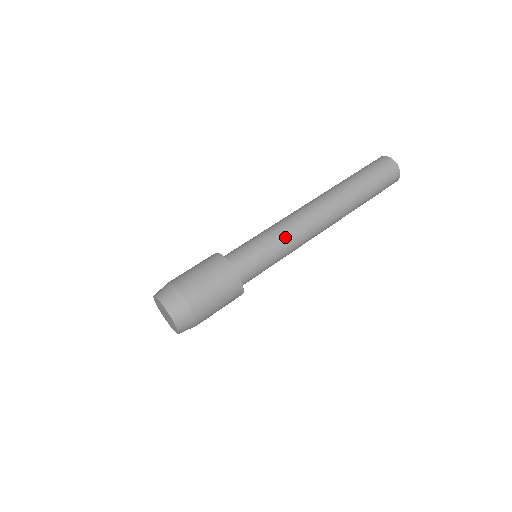
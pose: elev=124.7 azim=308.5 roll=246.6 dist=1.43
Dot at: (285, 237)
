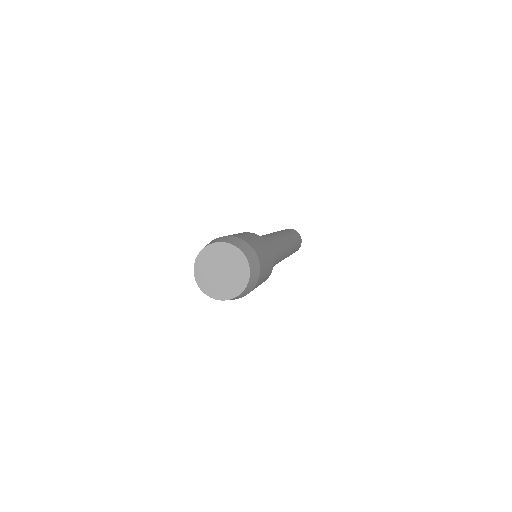
Dot at: (279, 250)
